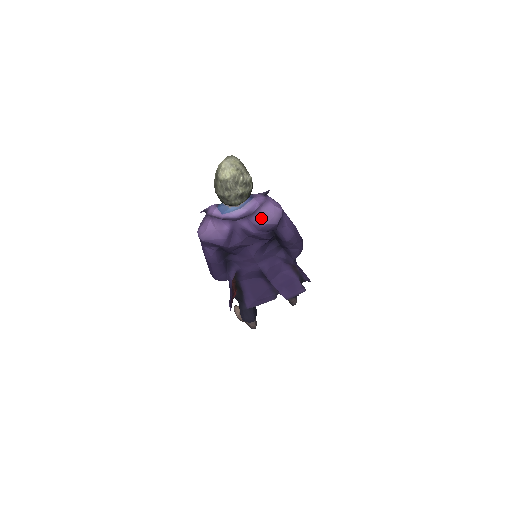
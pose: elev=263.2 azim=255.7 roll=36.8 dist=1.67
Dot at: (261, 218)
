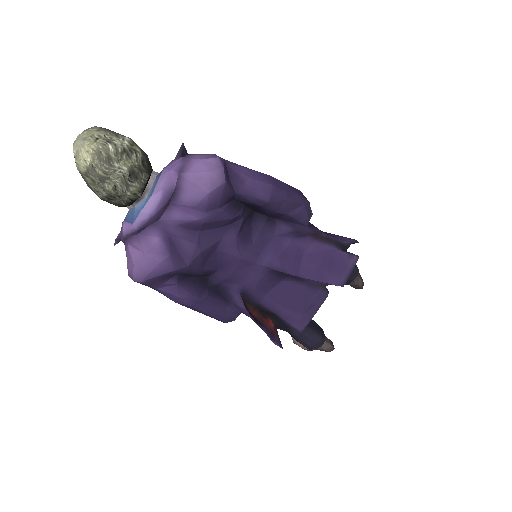
Dot at: (193, 190)
